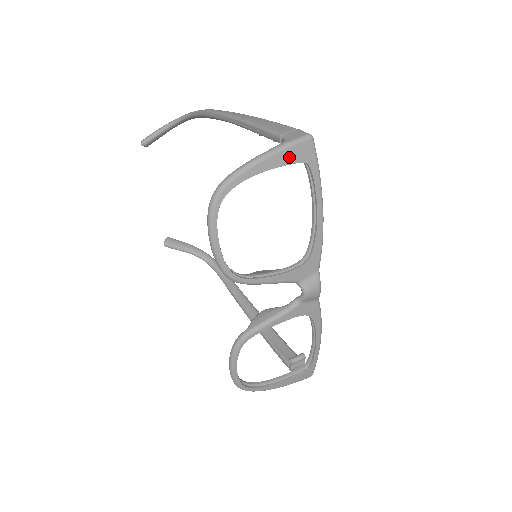
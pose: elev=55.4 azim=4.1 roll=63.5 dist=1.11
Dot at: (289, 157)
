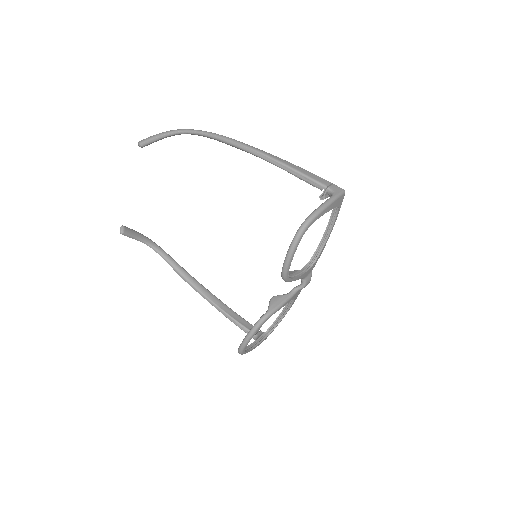
Dot at: (336, 204)
